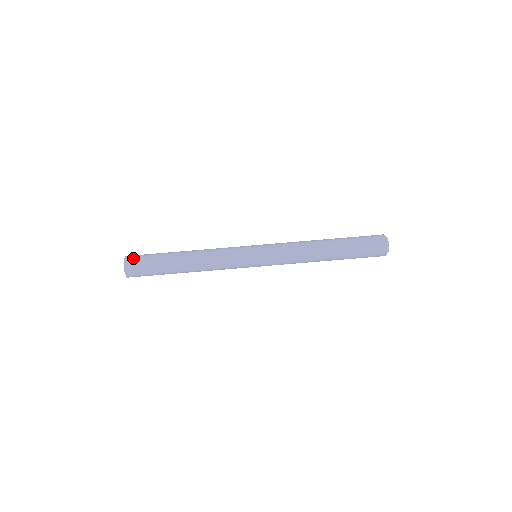
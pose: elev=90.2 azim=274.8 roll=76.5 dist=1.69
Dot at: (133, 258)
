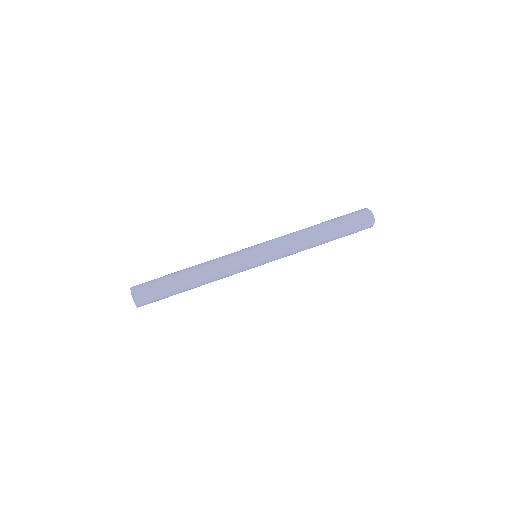
Dot at: (139, 286)
